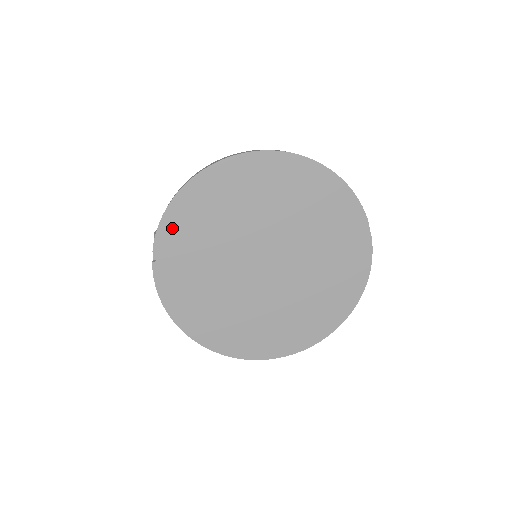
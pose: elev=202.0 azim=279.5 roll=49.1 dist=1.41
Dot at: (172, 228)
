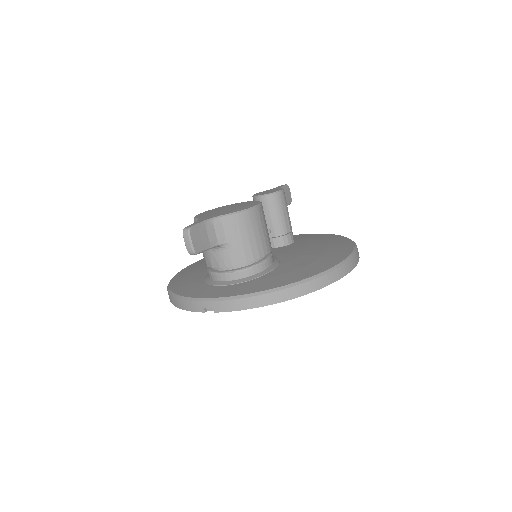
Dot at: occluded
